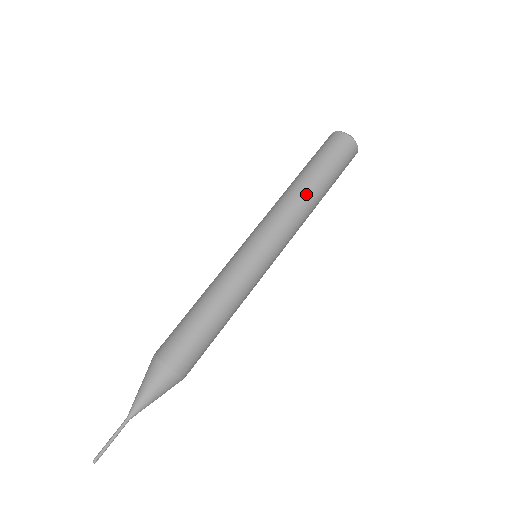
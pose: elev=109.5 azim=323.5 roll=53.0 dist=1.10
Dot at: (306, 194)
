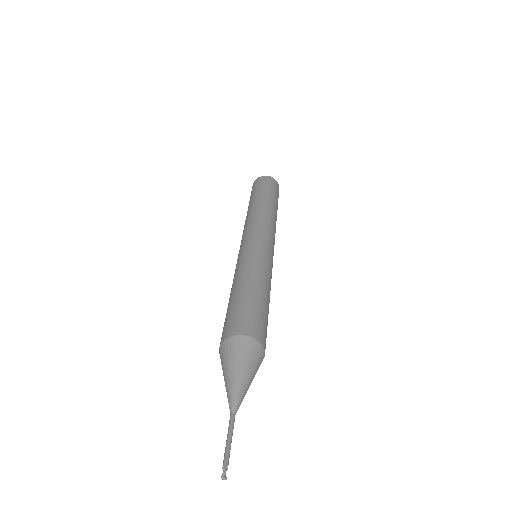
Dot at: (275, 214)
